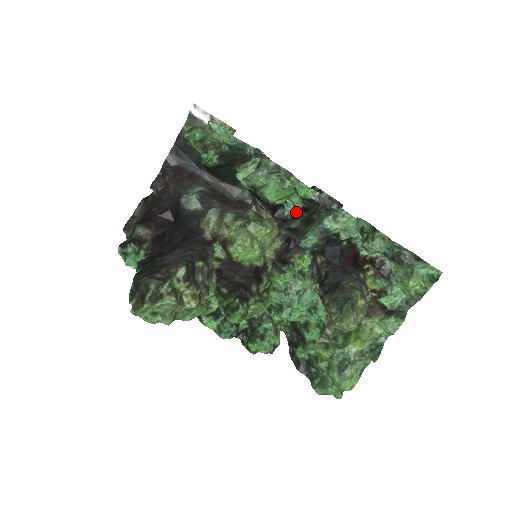
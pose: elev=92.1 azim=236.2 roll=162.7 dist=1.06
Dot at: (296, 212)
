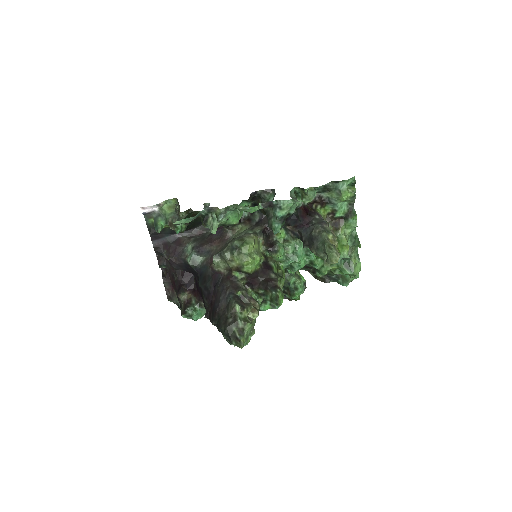
Dot at: occluded
